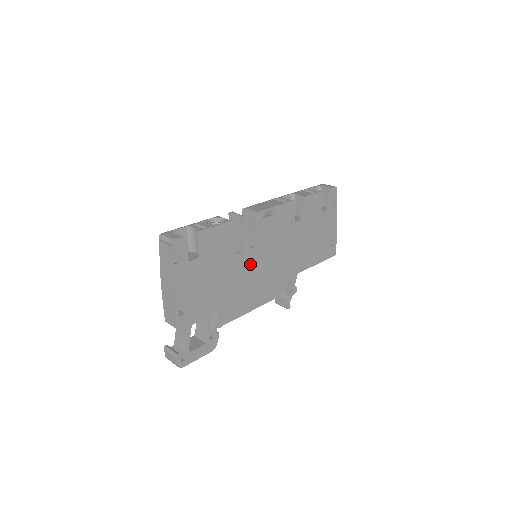
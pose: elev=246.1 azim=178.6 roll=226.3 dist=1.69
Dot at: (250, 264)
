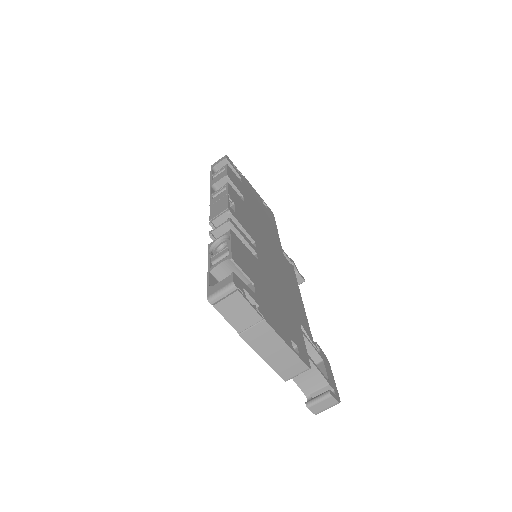
Dot at: (267, 261)
